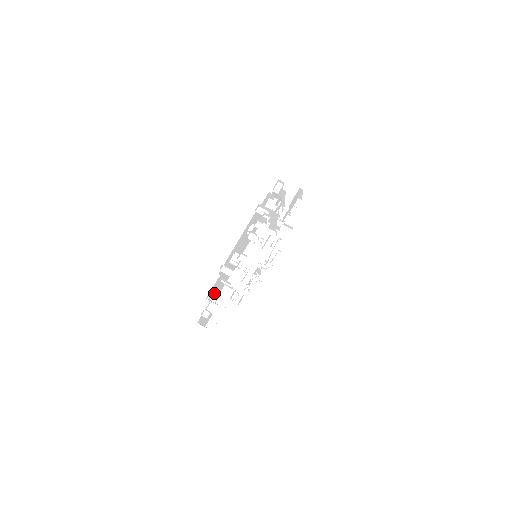
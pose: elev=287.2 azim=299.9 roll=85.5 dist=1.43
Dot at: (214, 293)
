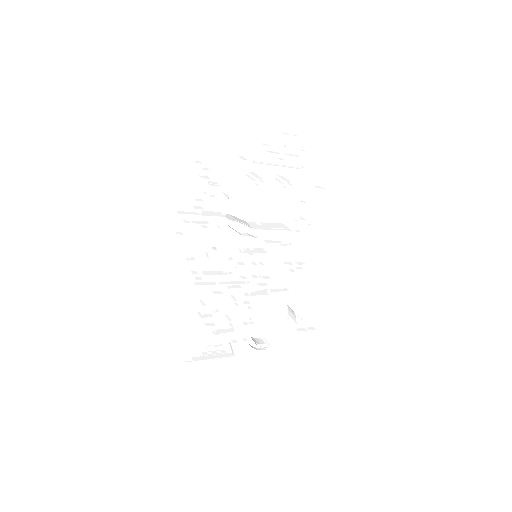
Dot at: (213, 182)
